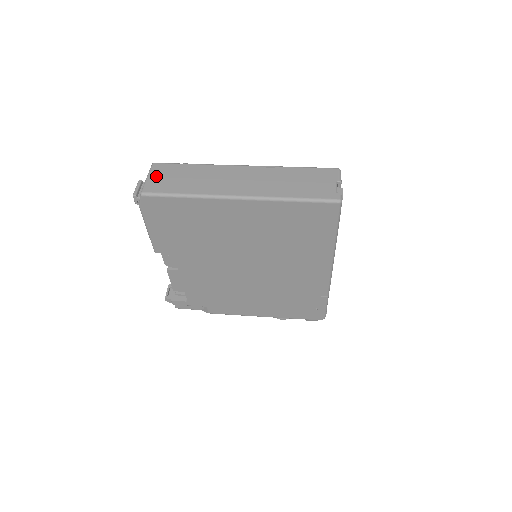
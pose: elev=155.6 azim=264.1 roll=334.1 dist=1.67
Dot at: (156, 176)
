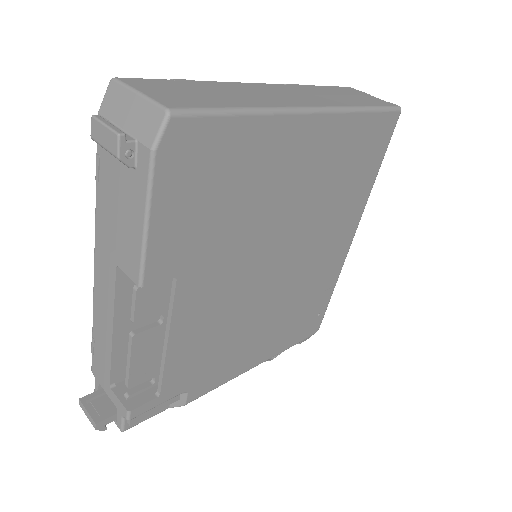
Dot at: (154, 90)
